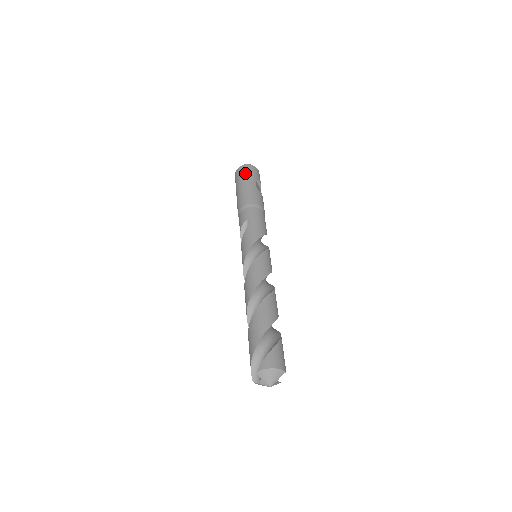
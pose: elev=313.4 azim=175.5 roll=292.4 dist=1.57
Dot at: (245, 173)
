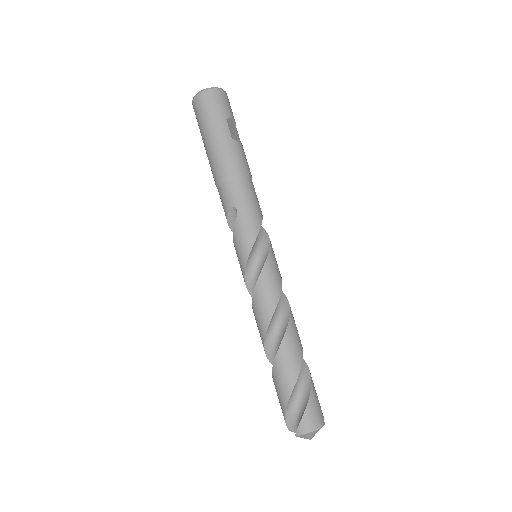
Dot at: (208, 111)
